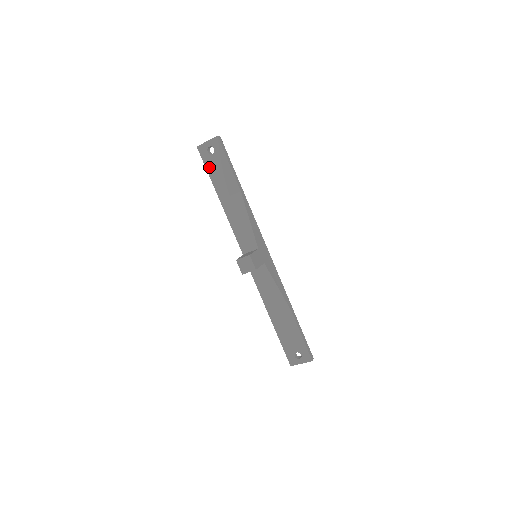
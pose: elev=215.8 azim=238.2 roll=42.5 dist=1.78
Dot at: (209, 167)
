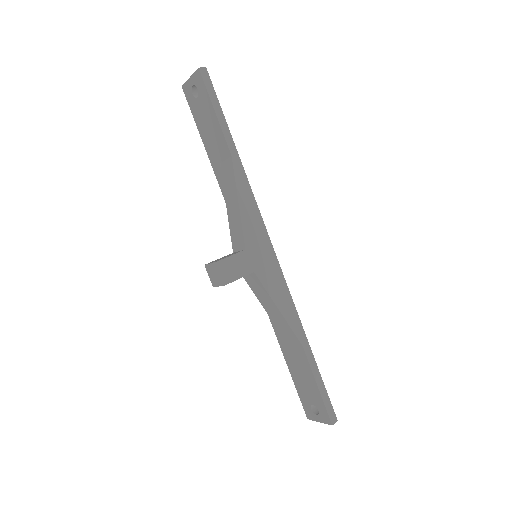
Dot at: (197, 117)
